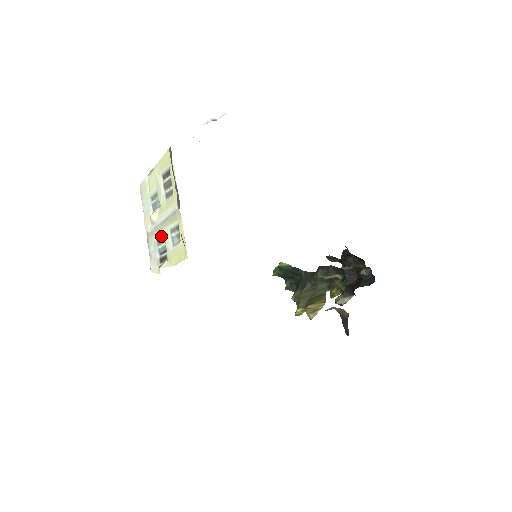
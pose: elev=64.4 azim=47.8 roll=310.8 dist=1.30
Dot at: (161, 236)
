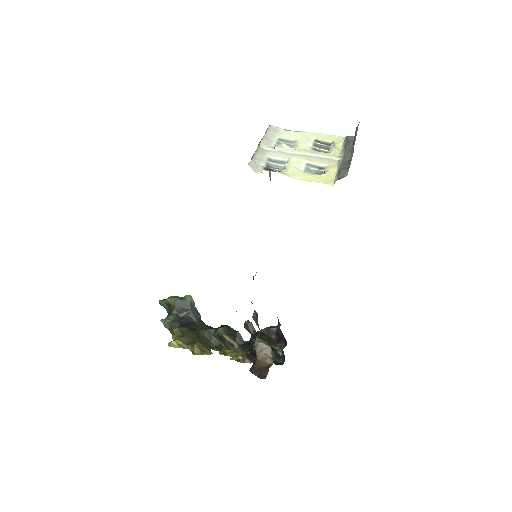
Dot at: (281, 159)
